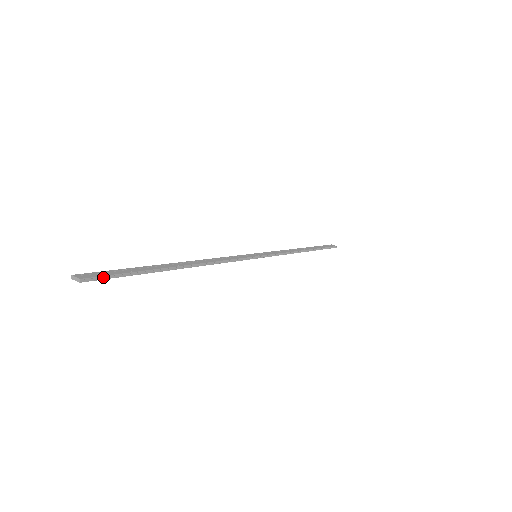
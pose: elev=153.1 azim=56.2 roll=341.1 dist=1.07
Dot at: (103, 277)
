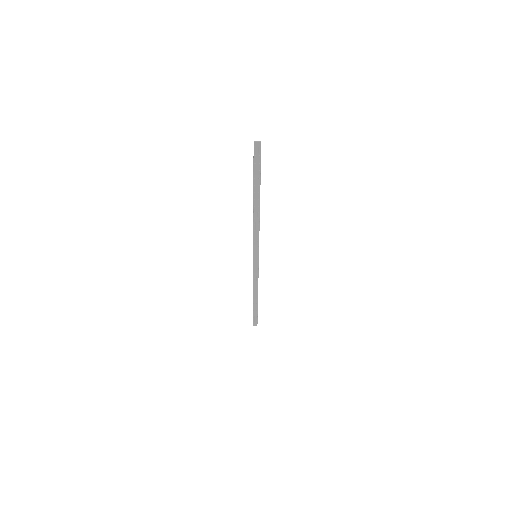
Dot at: (260, 154)
